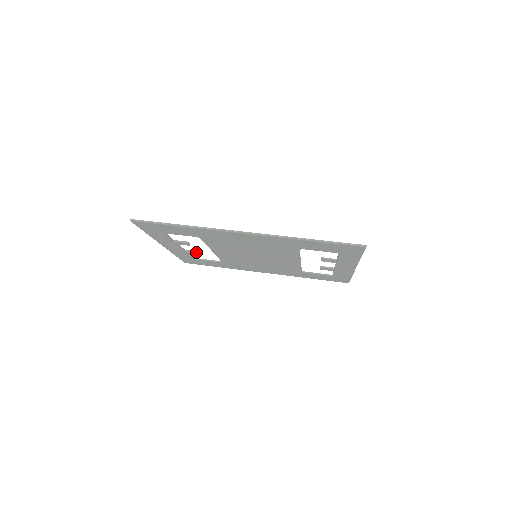
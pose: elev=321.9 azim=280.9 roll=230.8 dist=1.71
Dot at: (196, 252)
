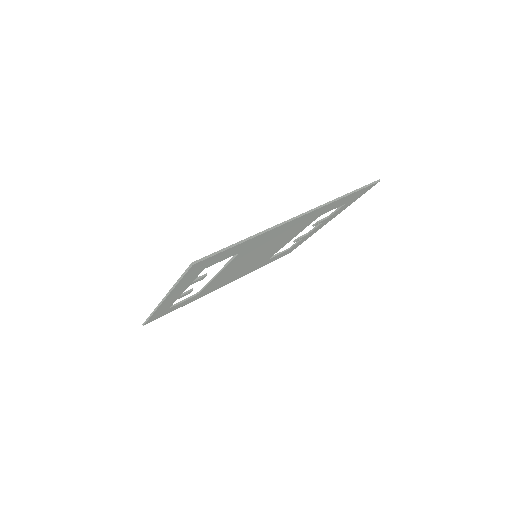
Dot at: (191, 290)
